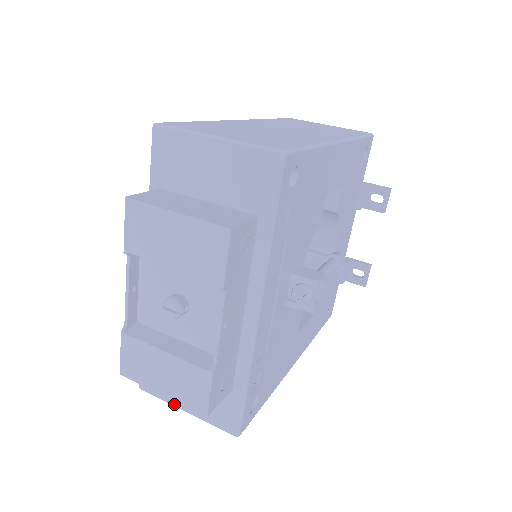
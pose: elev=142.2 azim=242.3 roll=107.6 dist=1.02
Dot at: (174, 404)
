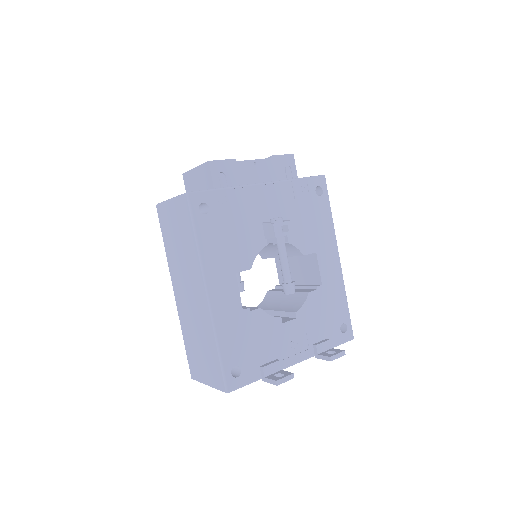
Dot at: occluded
